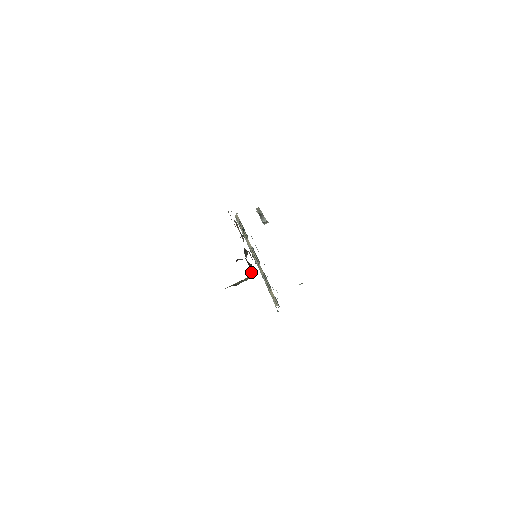
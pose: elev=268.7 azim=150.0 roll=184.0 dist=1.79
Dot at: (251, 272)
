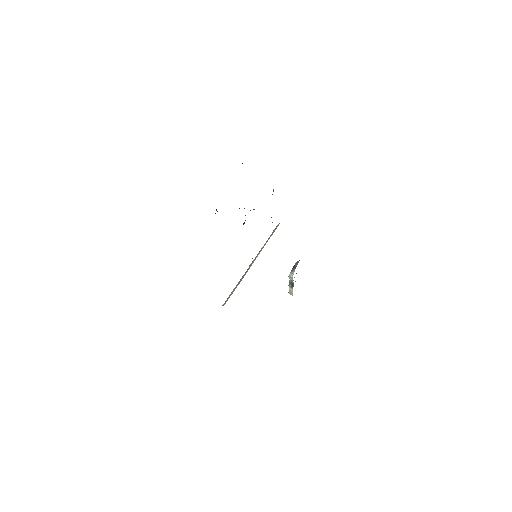
Dot at: occluded
